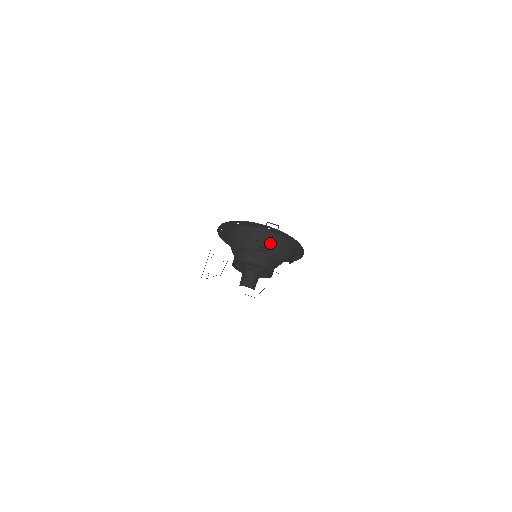
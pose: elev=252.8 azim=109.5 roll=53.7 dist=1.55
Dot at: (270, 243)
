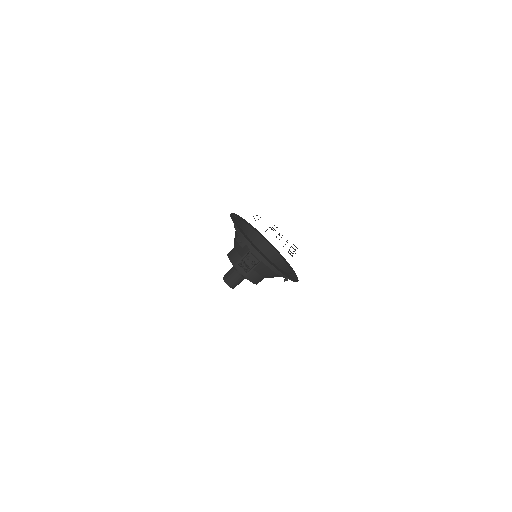
Dot at: (256, 263)
